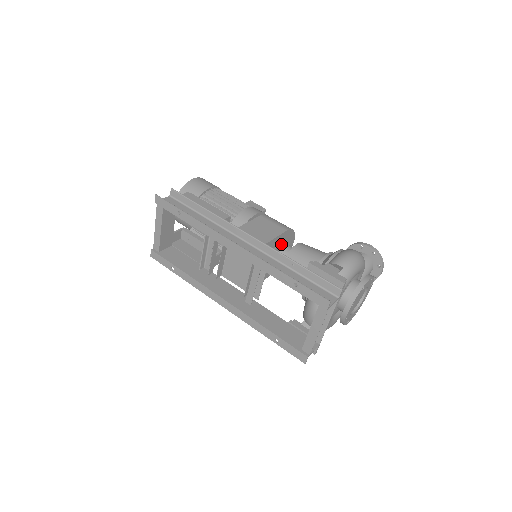
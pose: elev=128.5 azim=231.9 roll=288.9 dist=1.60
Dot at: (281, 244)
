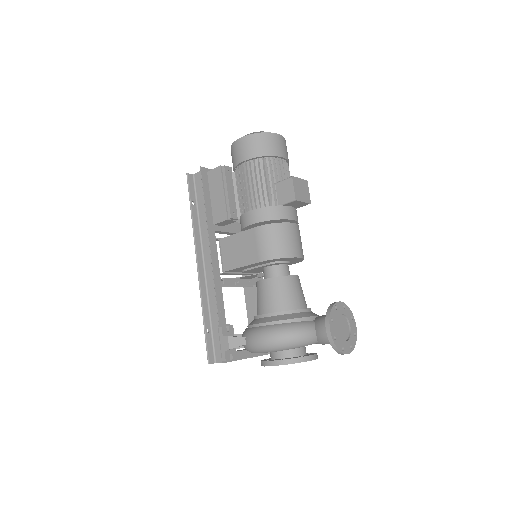
Dot at: (264, 265)
